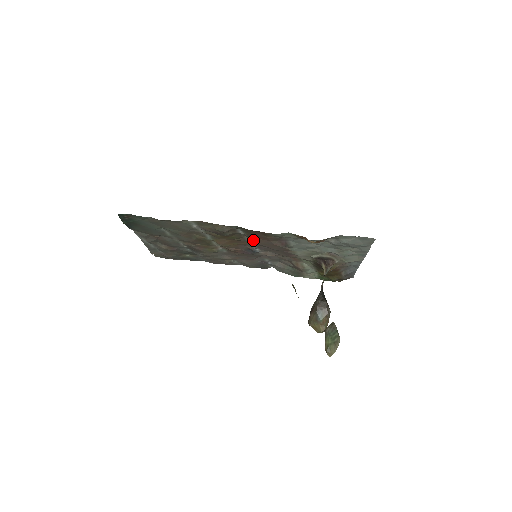
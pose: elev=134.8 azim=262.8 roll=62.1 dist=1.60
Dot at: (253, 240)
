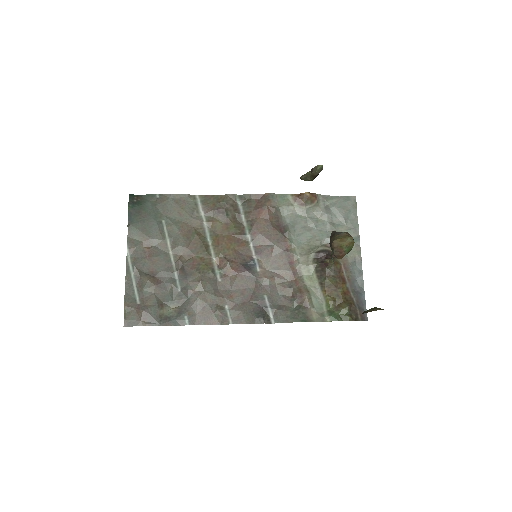
Dot at: (253, 226)
